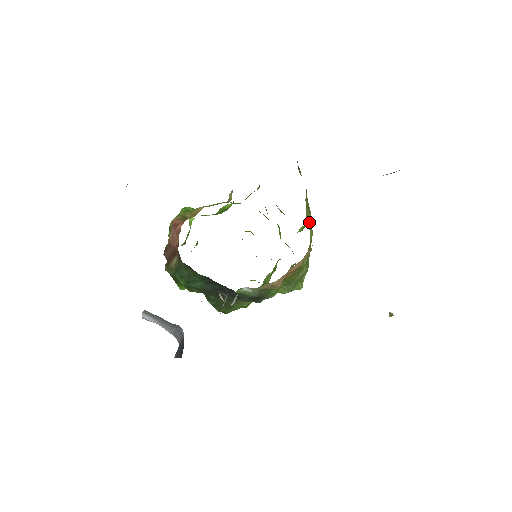
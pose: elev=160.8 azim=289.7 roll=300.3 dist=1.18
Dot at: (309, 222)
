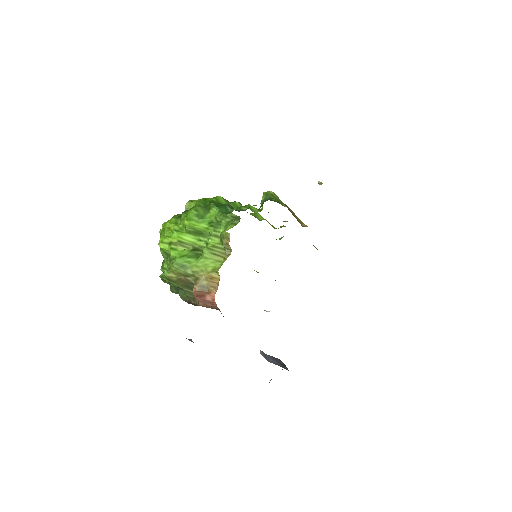
Dot at: occluded
